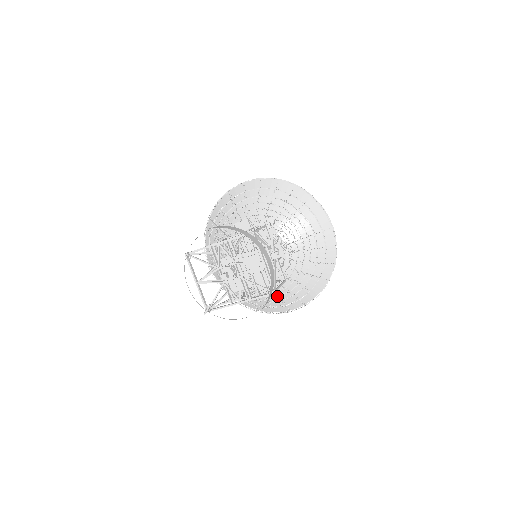
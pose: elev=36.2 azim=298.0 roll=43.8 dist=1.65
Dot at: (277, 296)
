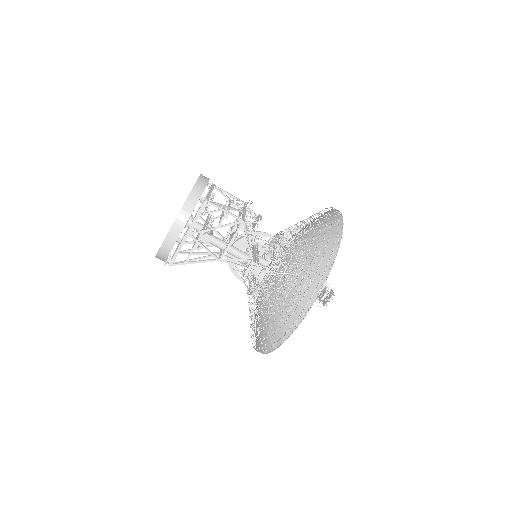
Dot at: (284, 303)
